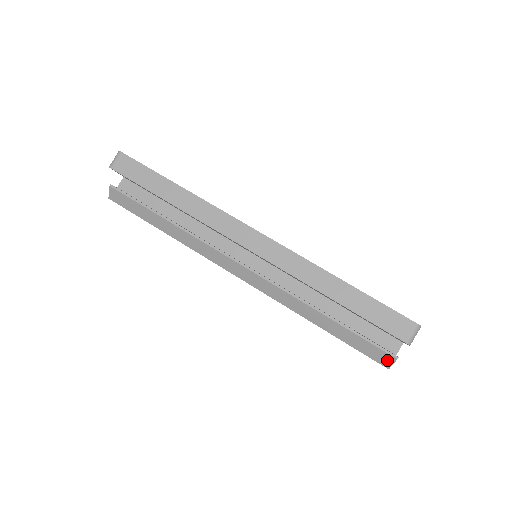
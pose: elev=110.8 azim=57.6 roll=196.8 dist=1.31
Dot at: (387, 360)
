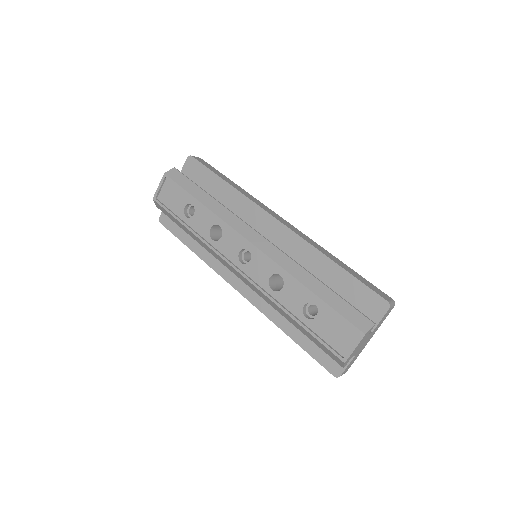
Dot at: (366, 325)
